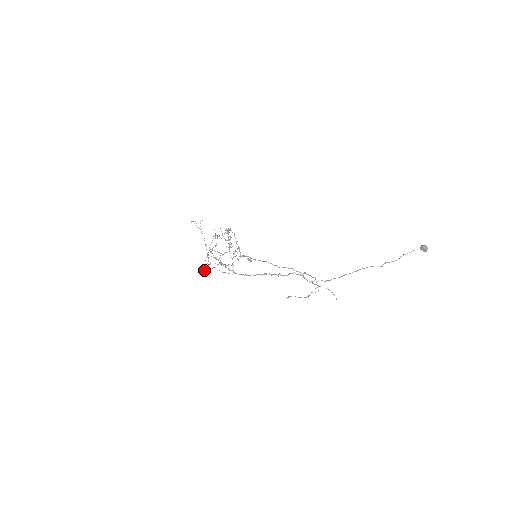
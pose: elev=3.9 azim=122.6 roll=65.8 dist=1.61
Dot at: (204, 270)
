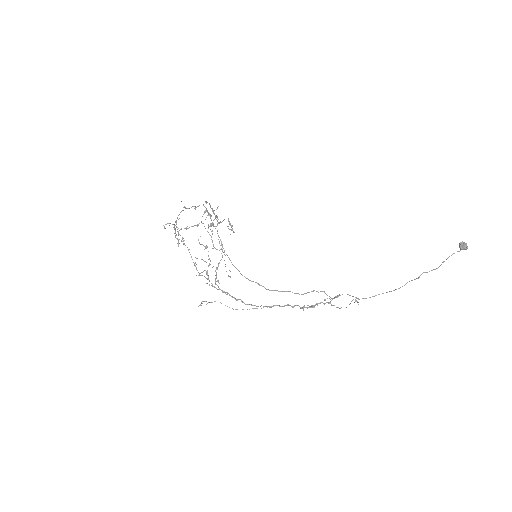
Dot at: (202, 301)
